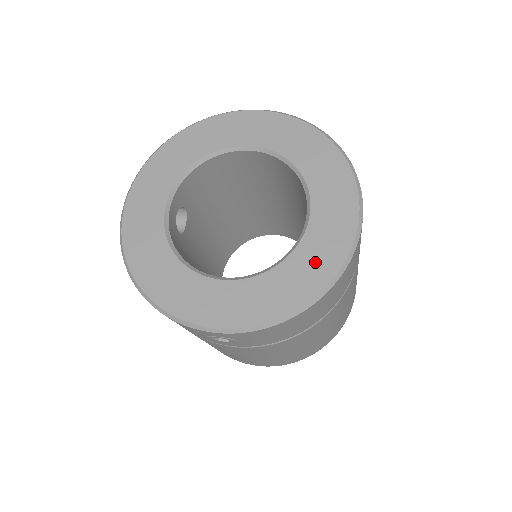
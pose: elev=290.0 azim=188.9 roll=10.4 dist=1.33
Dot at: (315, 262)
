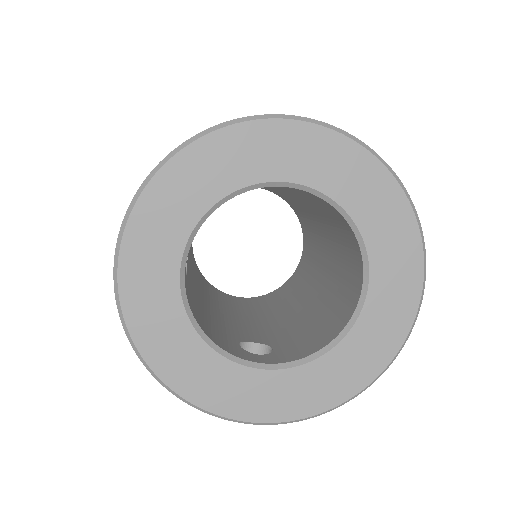
Dot at: (367, 352)
